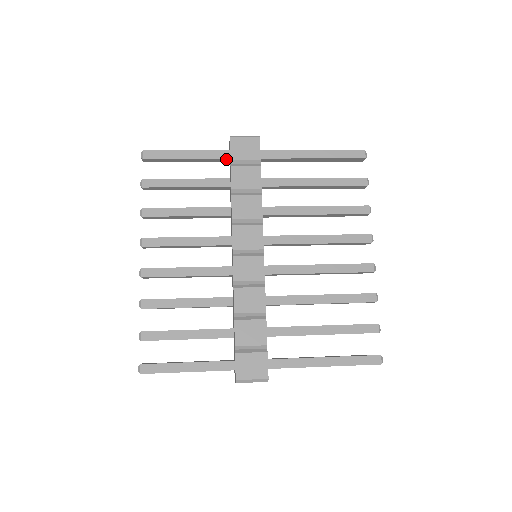
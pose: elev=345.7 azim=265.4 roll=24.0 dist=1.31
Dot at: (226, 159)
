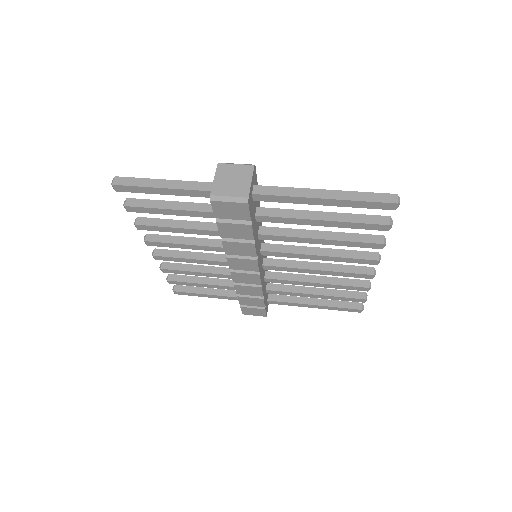
Dot at: occluded
